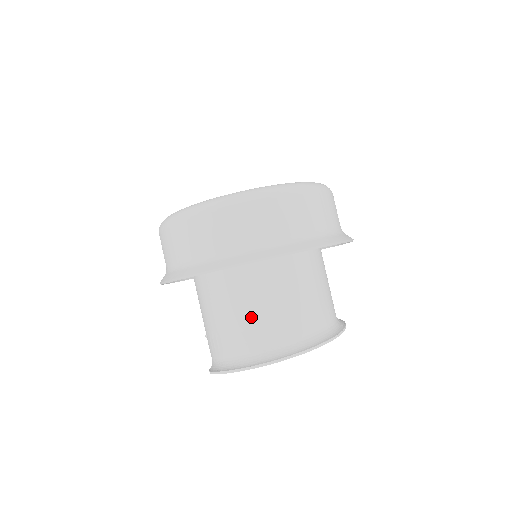
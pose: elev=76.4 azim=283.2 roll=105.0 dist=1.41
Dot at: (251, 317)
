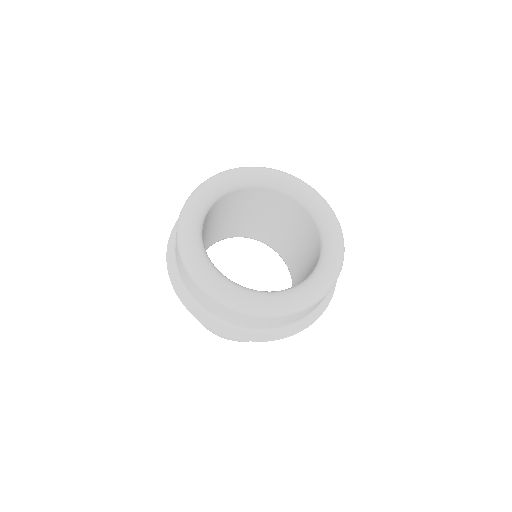
Dot at: occluded
